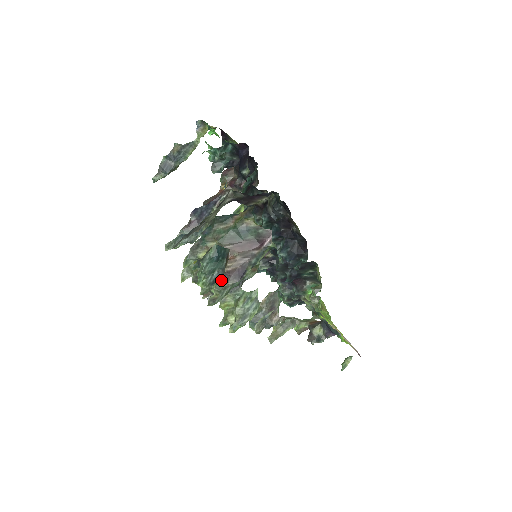
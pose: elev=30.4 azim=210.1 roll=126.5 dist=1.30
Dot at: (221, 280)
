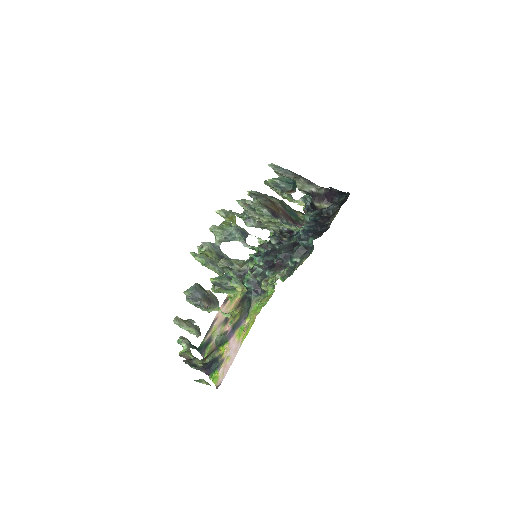
Dot at: (264, 205)
